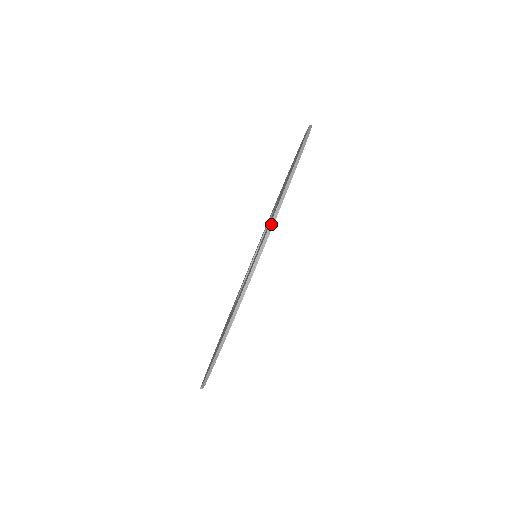
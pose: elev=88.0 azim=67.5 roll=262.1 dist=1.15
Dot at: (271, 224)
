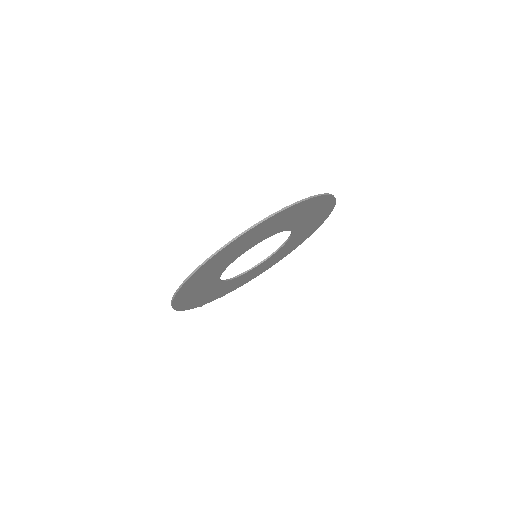
Dot at: (197, 268)
